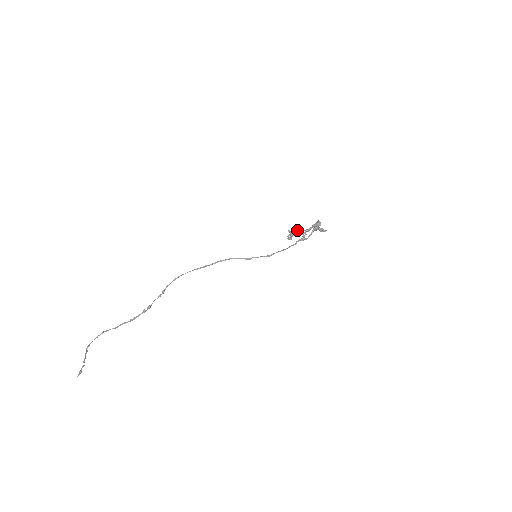
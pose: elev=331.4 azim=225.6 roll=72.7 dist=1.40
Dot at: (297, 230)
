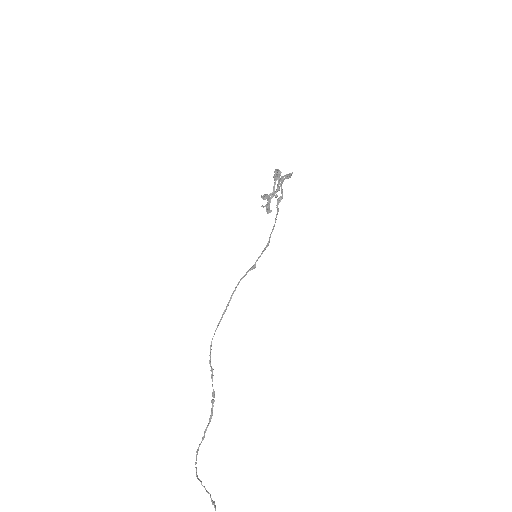
Dot at: occluded
